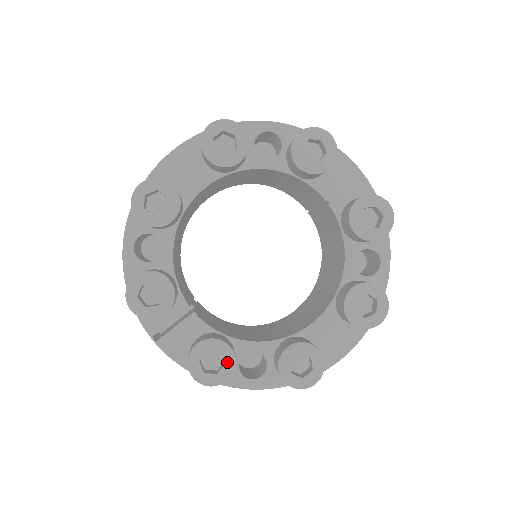
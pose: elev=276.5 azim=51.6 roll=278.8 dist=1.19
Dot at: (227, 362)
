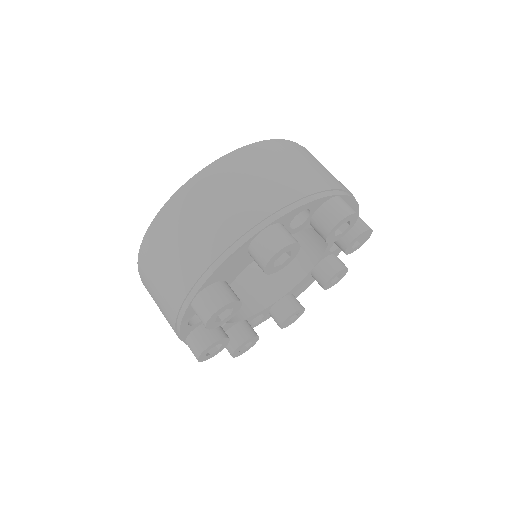
Dot at: (254, 342)
